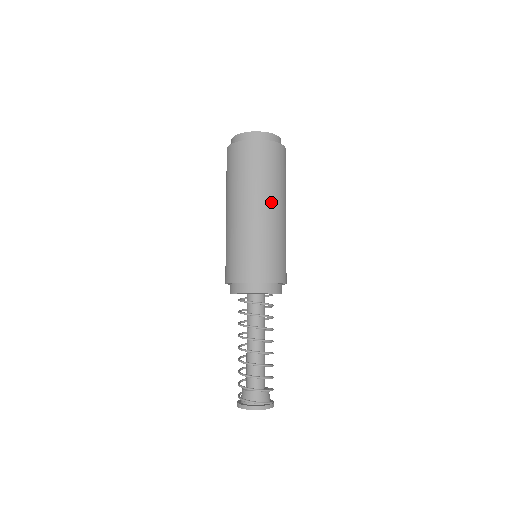
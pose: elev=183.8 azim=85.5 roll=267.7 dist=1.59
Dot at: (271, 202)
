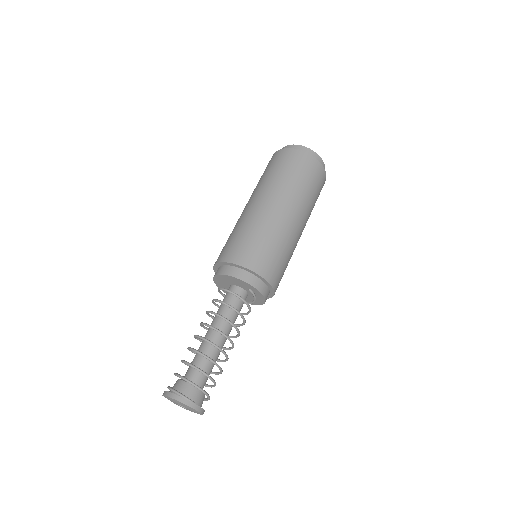
Dot at: (266, 195)
